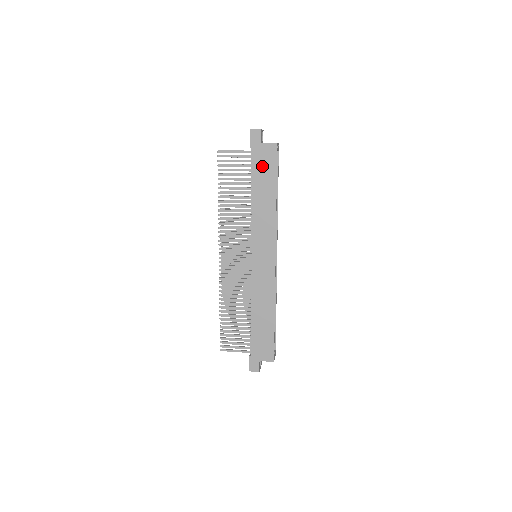
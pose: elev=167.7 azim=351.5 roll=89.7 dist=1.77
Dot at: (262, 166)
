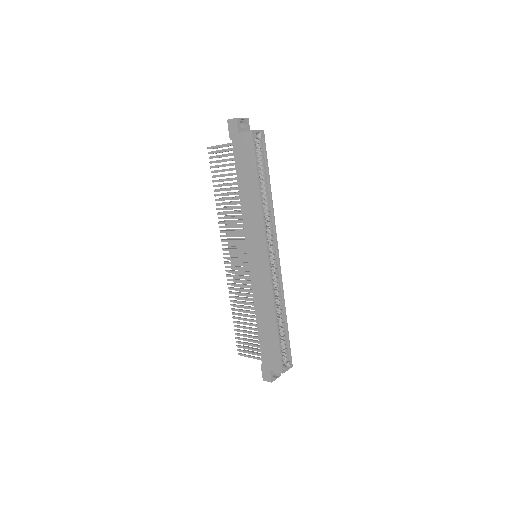
Dot at: (243, 158)
